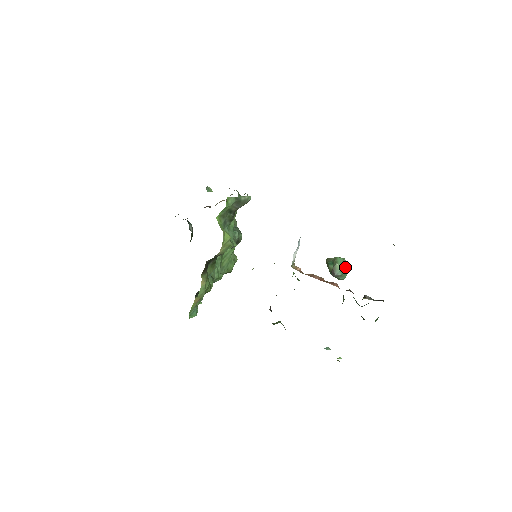
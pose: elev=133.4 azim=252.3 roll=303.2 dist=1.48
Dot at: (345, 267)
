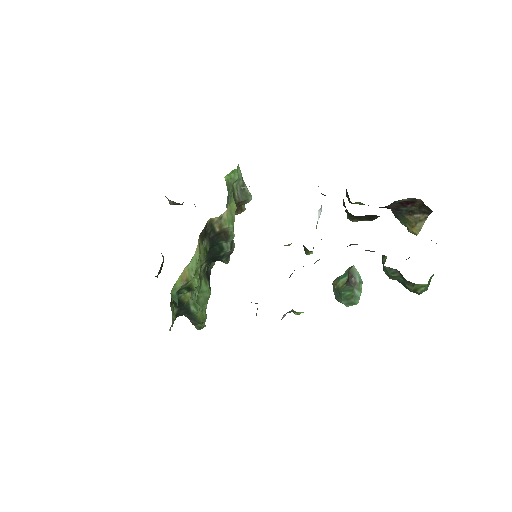
Dot at: occluded
